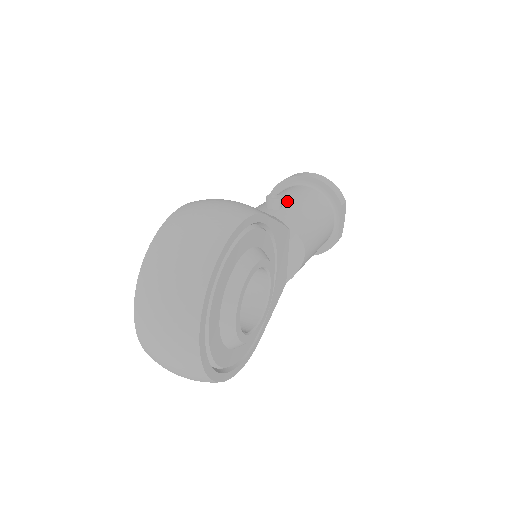
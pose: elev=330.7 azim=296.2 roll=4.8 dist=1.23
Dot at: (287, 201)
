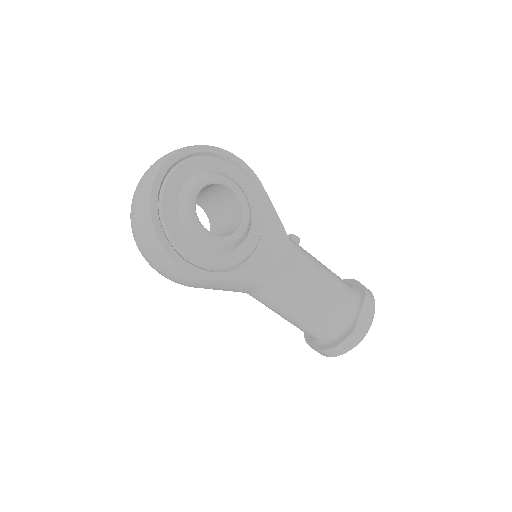
Dot at: occluded
